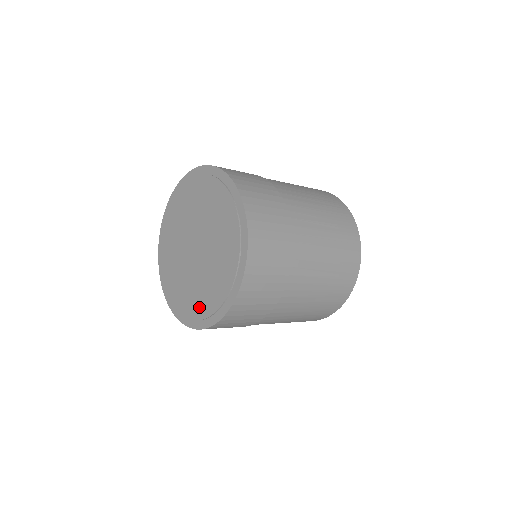
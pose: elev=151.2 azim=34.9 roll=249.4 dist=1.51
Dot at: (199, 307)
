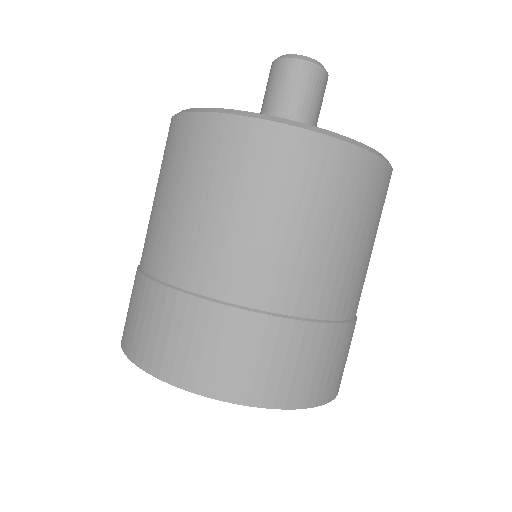
Dot at: occluded
